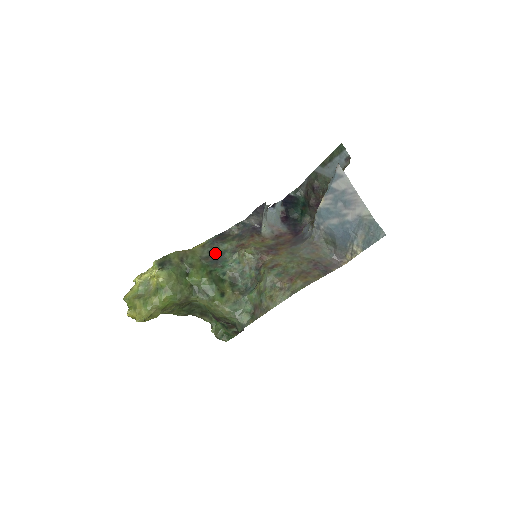
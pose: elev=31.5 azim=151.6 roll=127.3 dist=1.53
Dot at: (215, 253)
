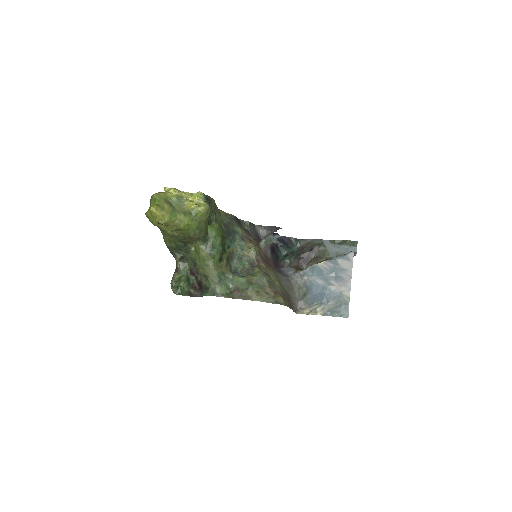
Dot at: (231, 227)
